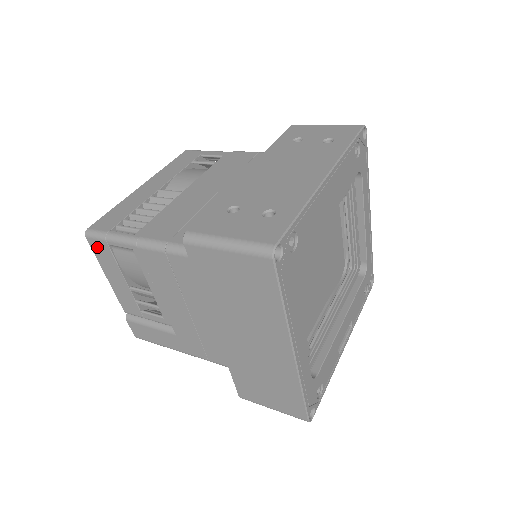
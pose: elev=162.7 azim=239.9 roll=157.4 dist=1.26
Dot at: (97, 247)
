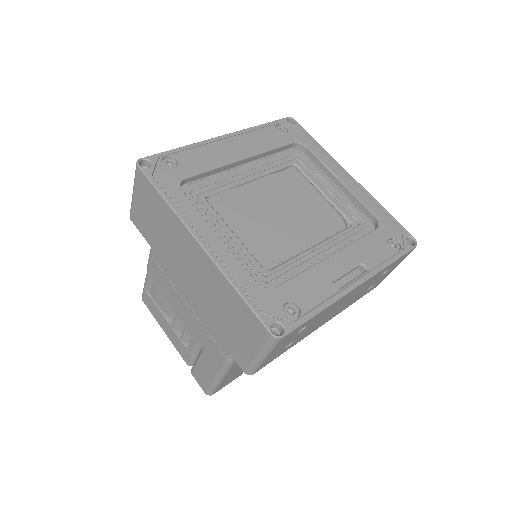
Dot at: (147, 302)
